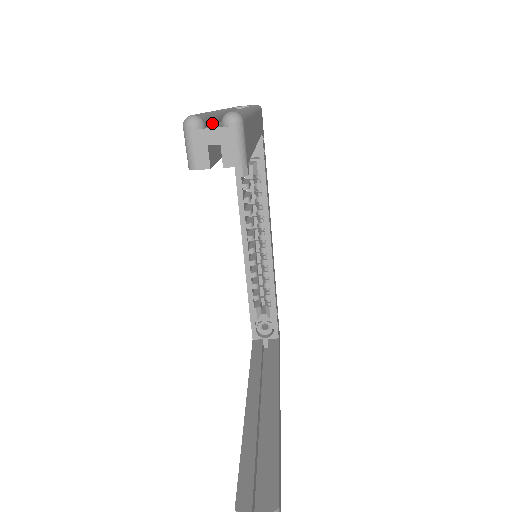
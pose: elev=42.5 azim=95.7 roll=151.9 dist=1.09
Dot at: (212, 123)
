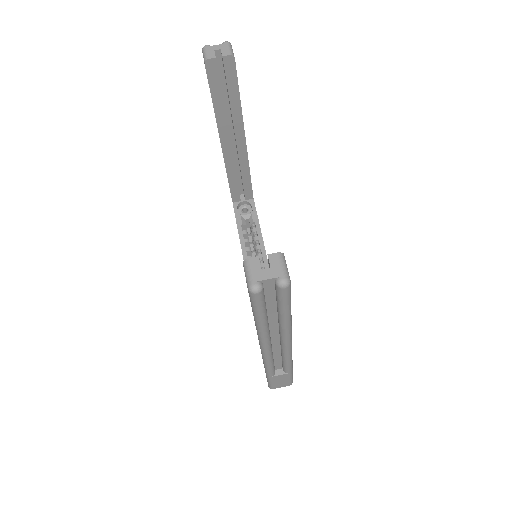
Dot at: occluded
